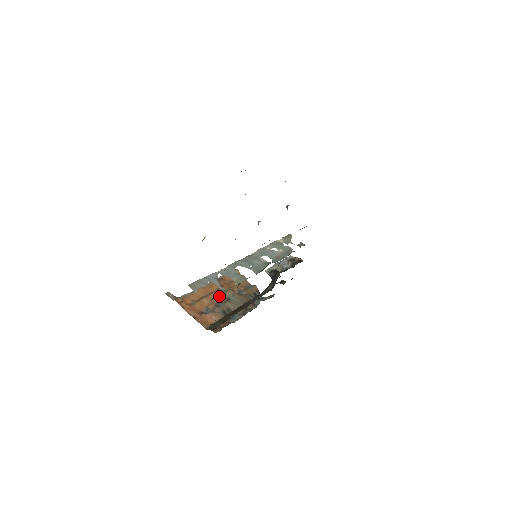
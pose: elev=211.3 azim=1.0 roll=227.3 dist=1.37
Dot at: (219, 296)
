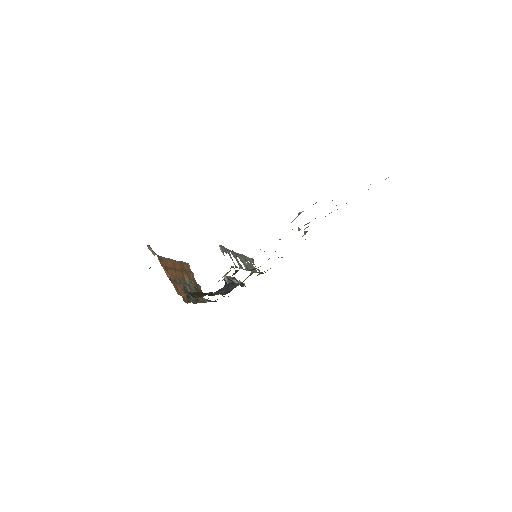
Dot at: (181, 276)
